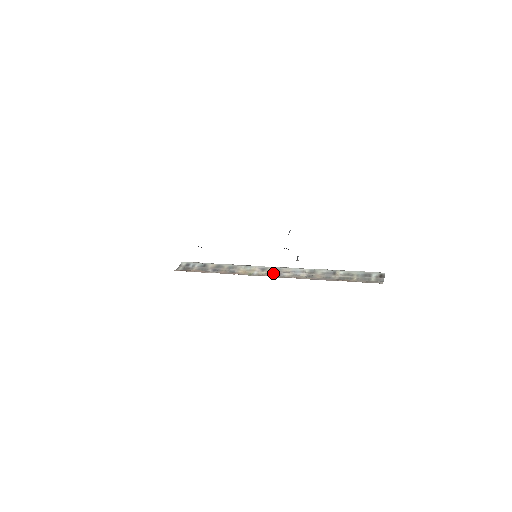
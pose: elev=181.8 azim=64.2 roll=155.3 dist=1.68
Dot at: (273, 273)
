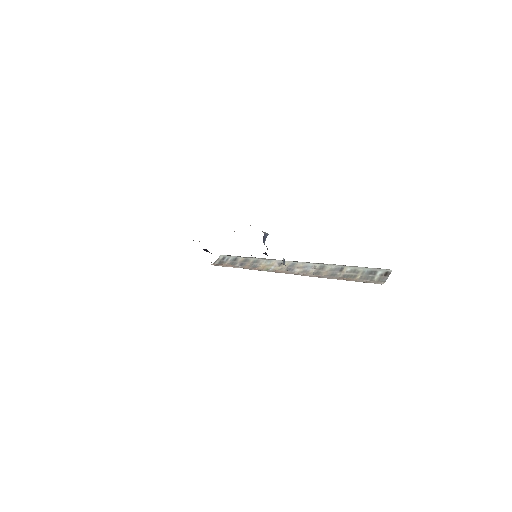
Dot at: (286, 268)
